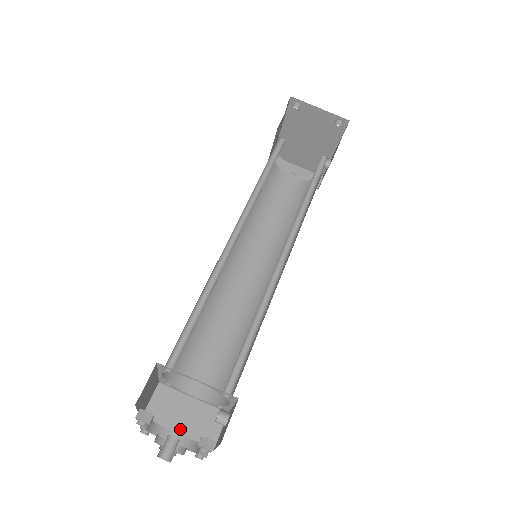
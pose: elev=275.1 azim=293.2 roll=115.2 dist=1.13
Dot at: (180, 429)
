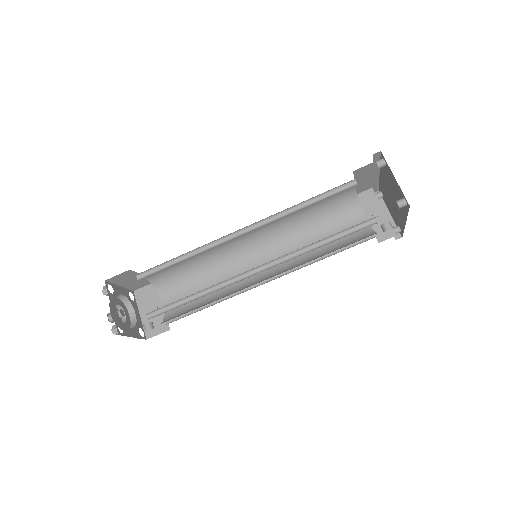
Dot at: (144, 314)
